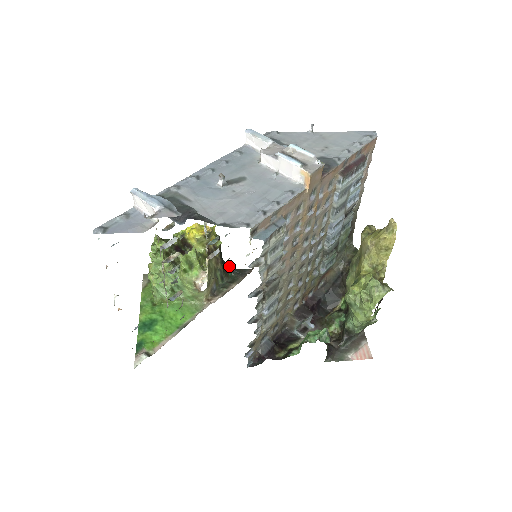
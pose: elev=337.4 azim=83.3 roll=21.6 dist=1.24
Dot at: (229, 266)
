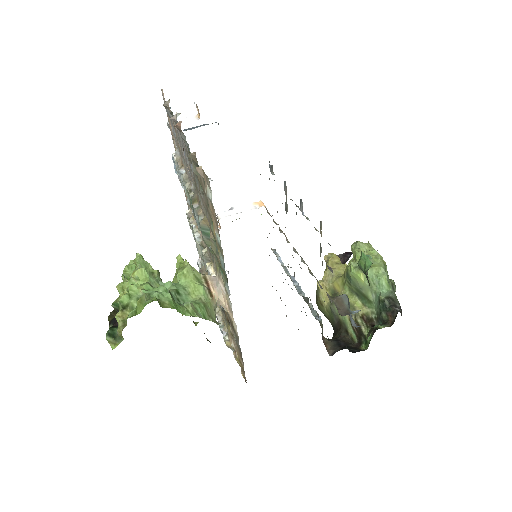
Dot at: occluded
